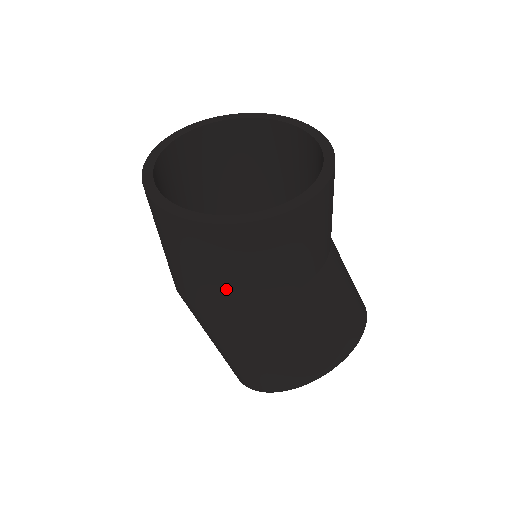
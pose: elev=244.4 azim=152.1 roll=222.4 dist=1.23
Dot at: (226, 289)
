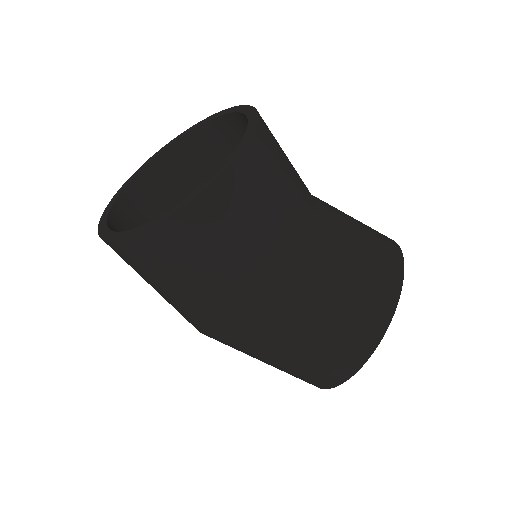
Dot at: (237, 282)
